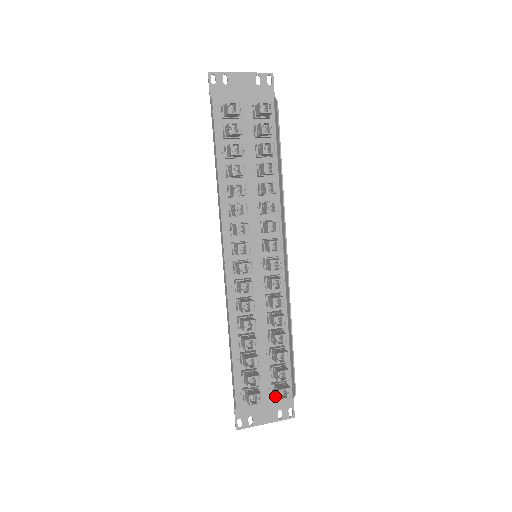
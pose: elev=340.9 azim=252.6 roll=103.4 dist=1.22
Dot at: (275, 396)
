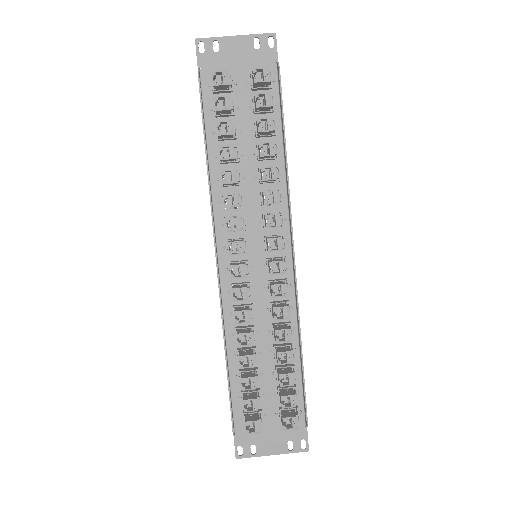
Dot at: occluded
